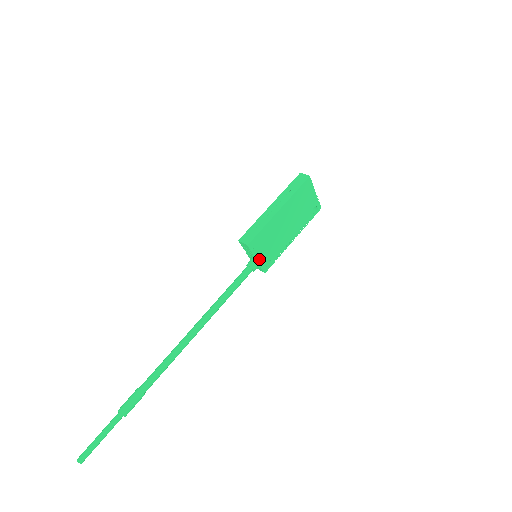
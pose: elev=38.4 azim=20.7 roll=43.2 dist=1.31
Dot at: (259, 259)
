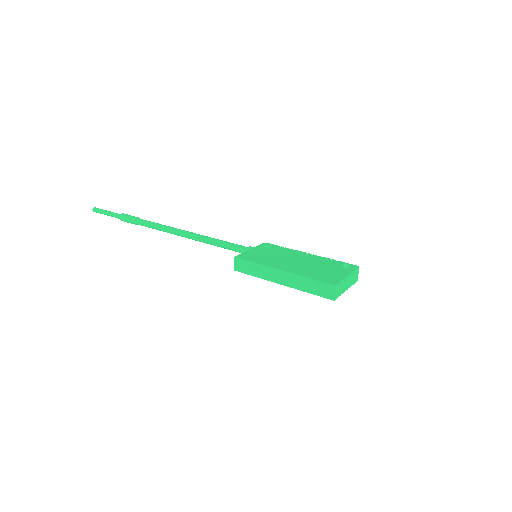
Dot at: occluded
